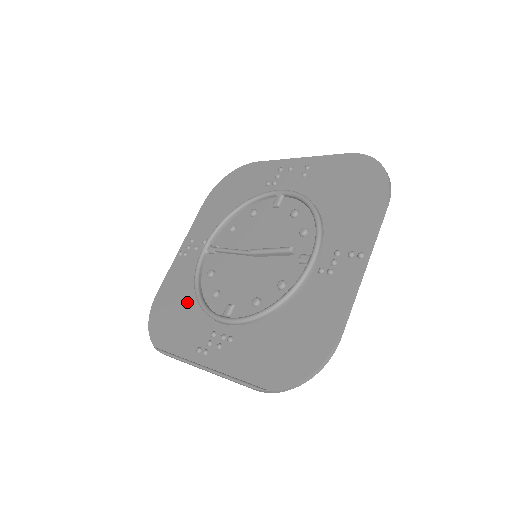
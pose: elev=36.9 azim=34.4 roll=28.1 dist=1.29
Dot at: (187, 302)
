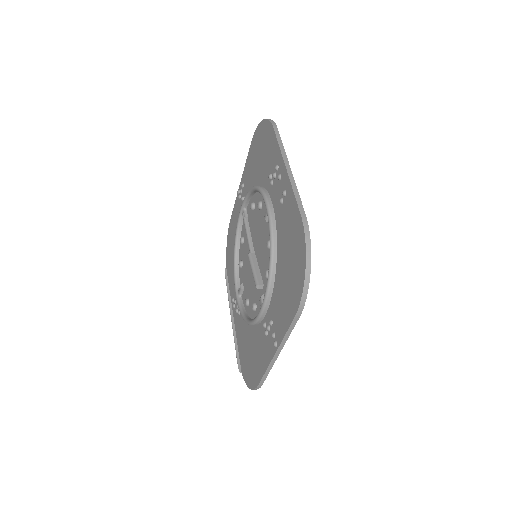
Dot at: occluded
